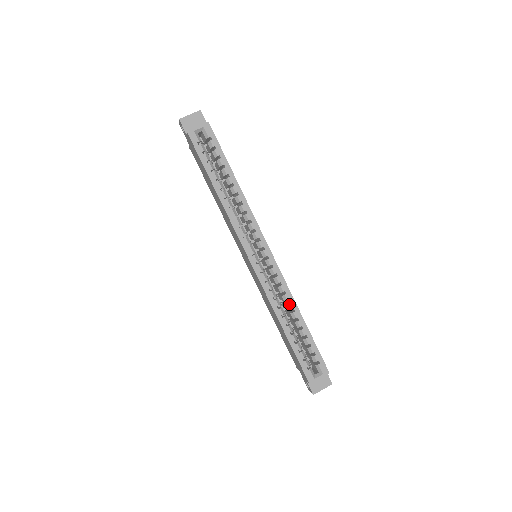
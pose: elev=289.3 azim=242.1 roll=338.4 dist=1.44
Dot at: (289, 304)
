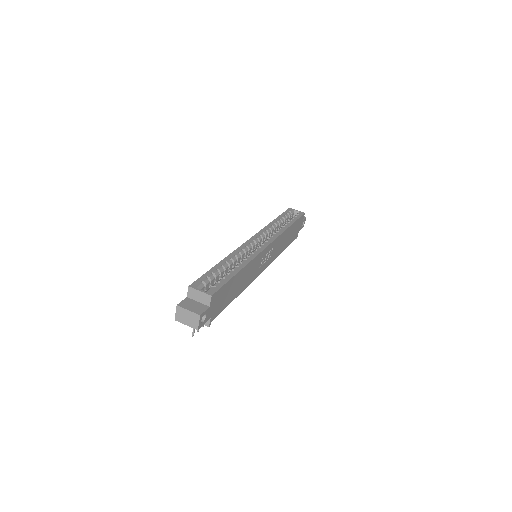
Dot at: (244, 260)
